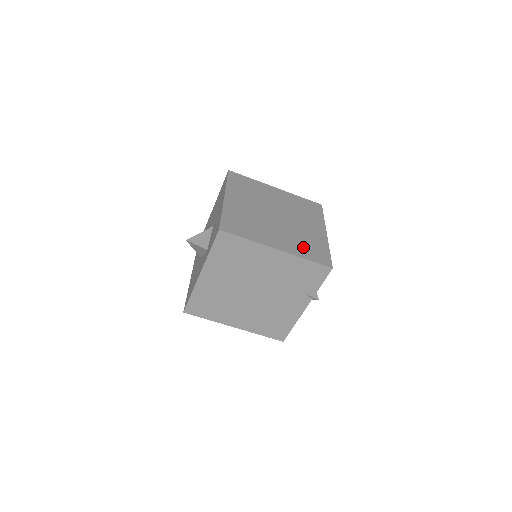
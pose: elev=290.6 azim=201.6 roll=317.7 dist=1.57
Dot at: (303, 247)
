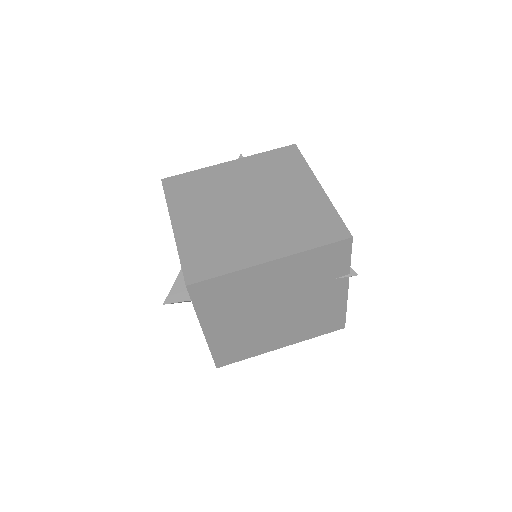
Dot at: (301, 232)
